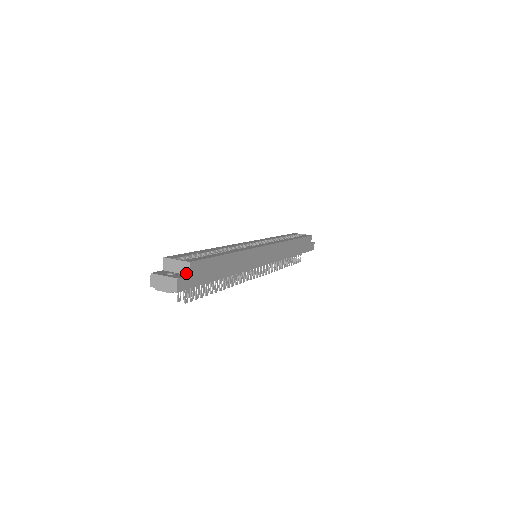
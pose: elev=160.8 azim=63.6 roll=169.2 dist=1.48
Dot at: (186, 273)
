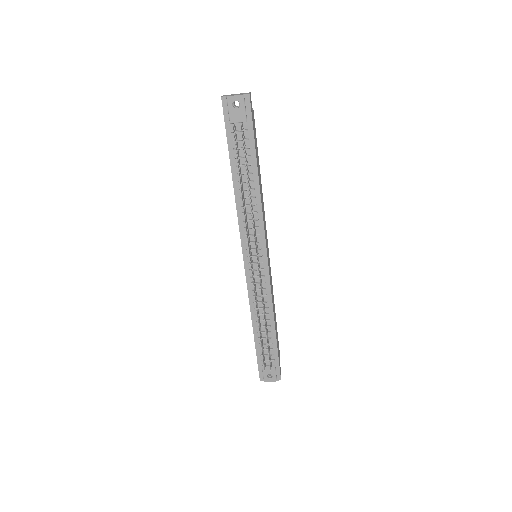
Dot at: occluded
